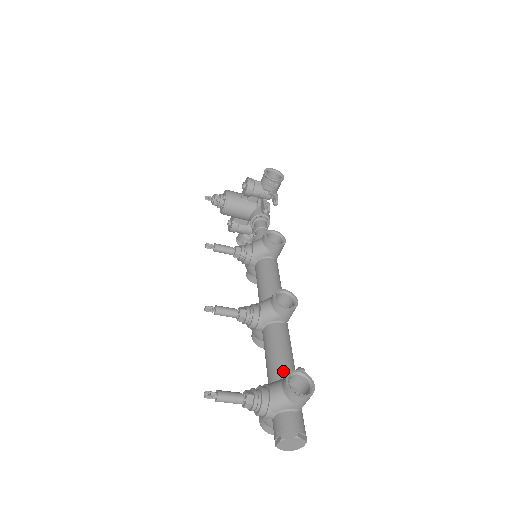
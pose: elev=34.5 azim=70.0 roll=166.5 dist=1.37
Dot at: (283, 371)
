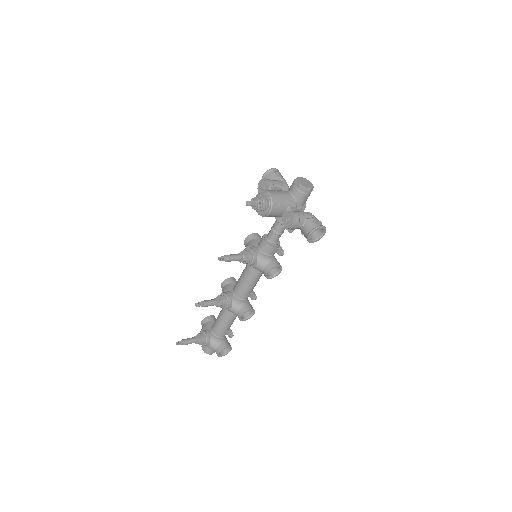
Dot at: (222, 334)
